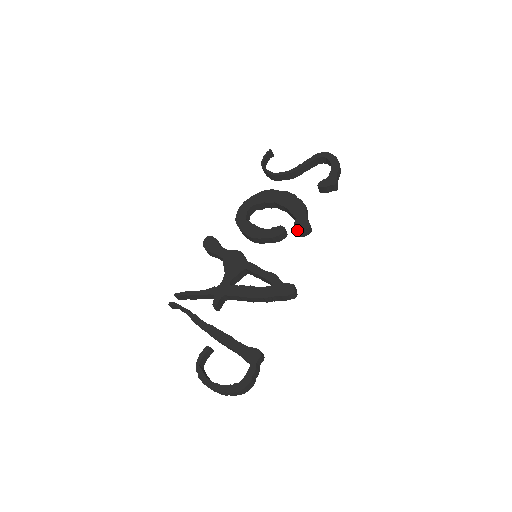
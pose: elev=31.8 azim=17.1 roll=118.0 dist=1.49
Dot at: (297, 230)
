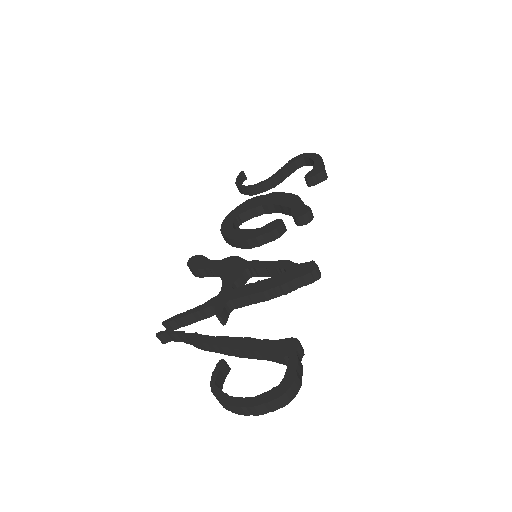
Dot at: (297, 216)
